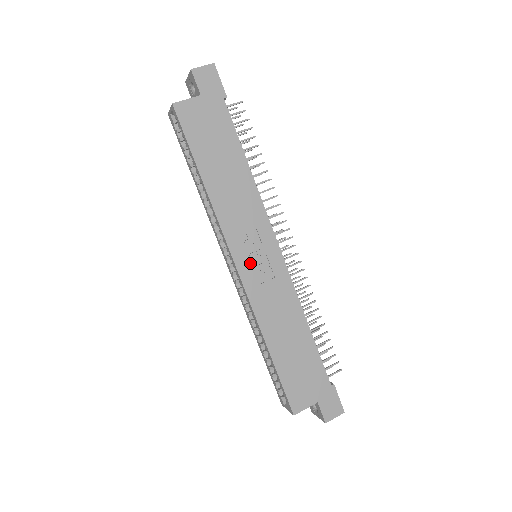
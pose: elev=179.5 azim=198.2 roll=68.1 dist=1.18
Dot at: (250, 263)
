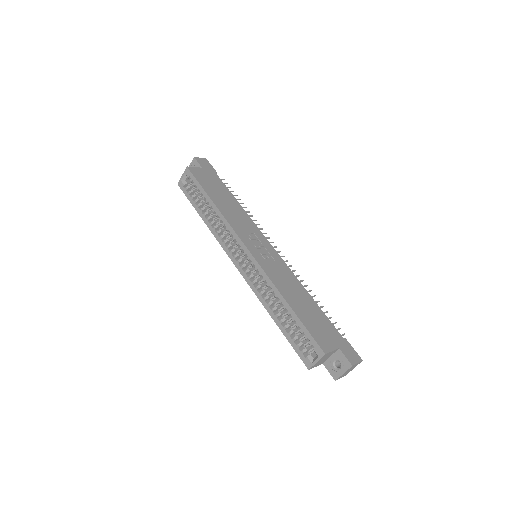
Dot at: (256, 249)
